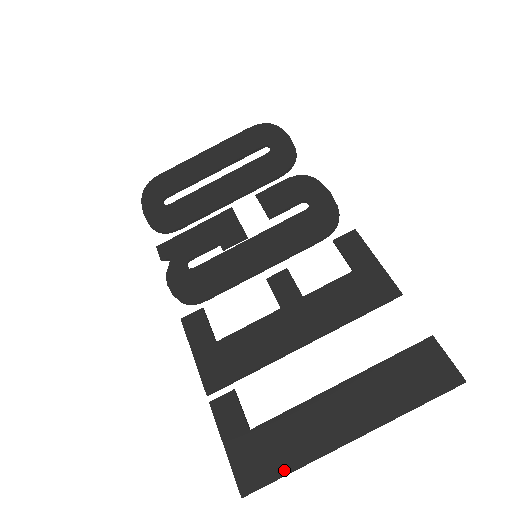
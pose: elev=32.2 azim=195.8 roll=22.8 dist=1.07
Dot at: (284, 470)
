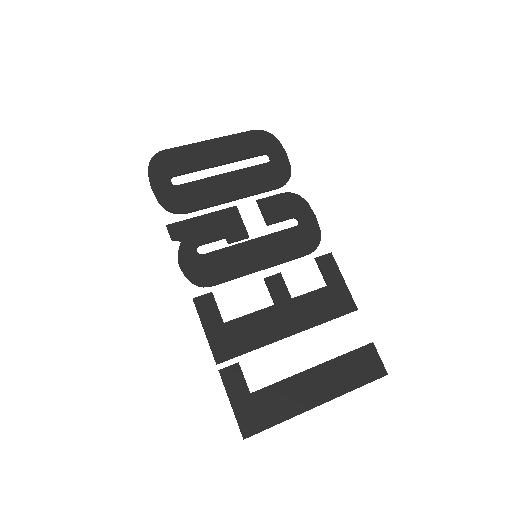
Dot at: (274, 422)
